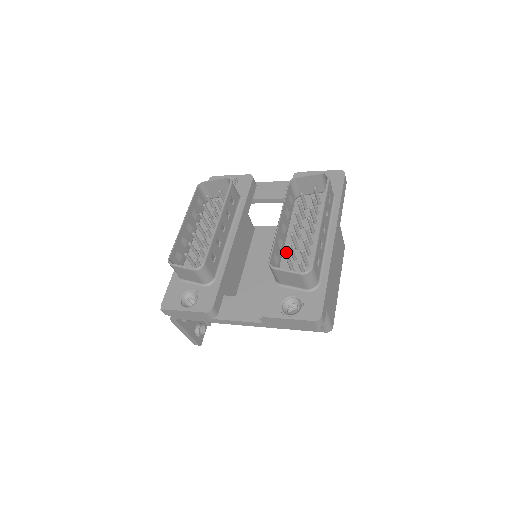
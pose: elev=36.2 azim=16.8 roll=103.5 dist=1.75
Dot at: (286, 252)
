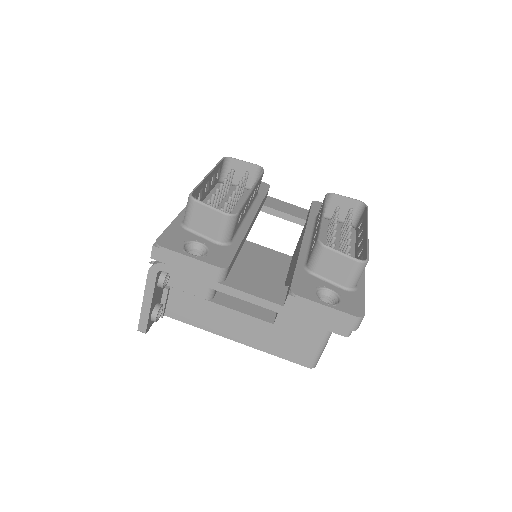
Dot at: occluded
